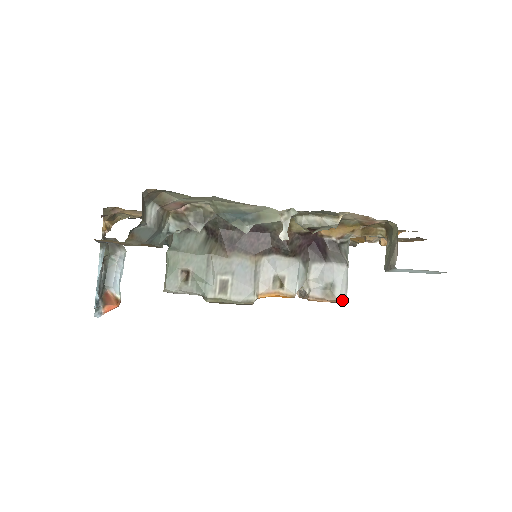
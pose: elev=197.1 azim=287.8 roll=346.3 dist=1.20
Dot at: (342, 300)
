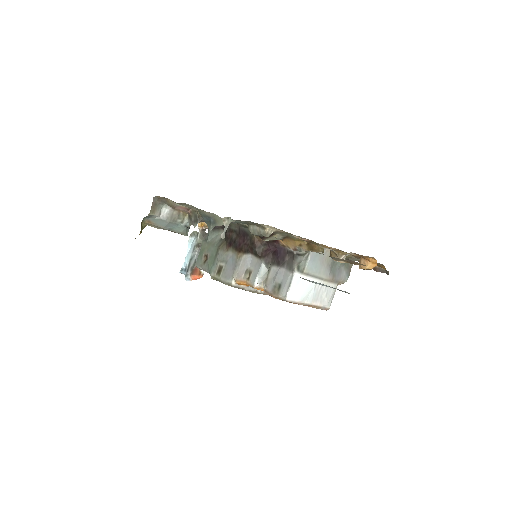
Dot at: (282, 299)
